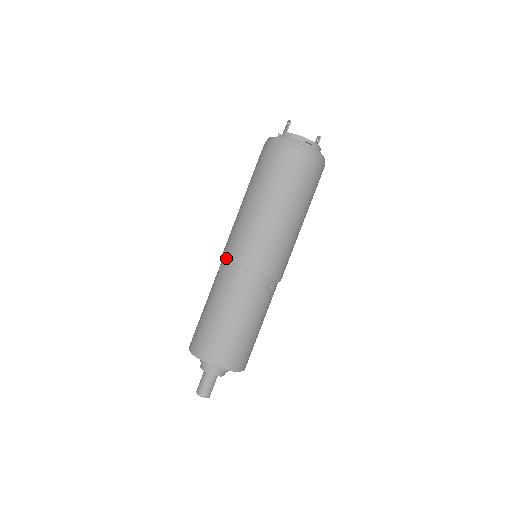
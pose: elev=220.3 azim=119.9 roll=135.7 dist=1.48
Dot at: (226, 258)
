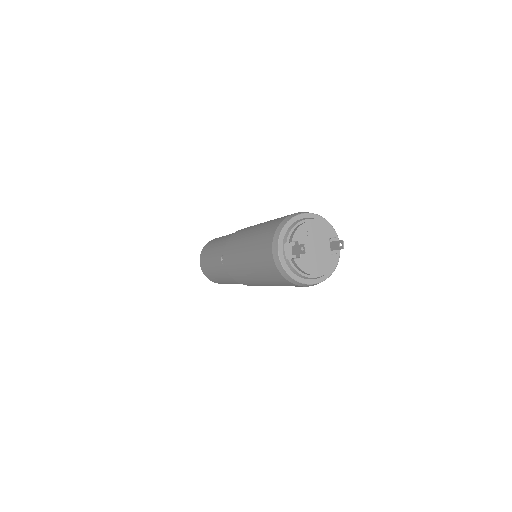
Dot at: (226, 267)
